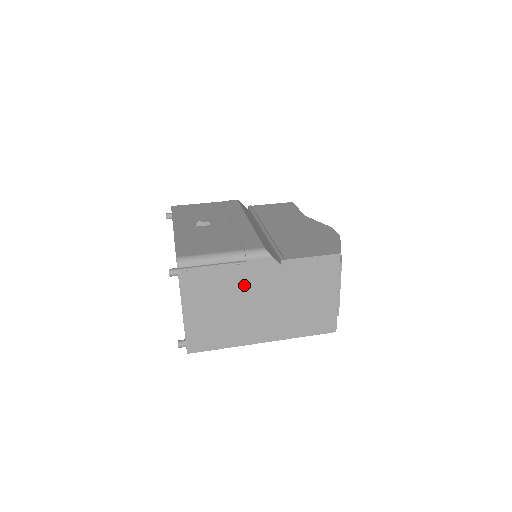
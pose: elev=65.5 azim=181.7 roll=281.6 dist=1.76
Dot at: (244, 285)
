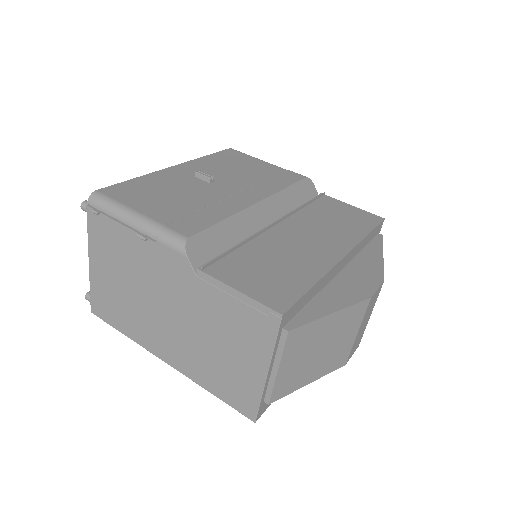
Dot at: (151, 272)
